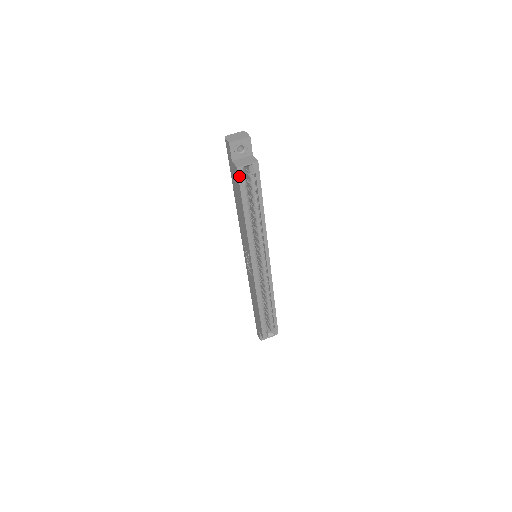
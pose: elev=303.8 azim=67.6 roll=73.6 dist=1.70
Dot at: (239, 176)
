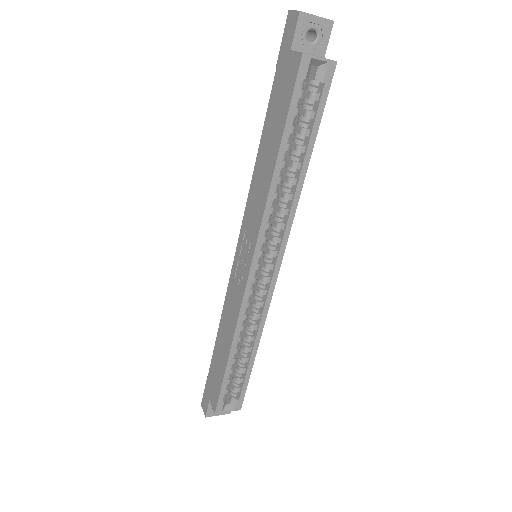
Dot at: (299, 73)
